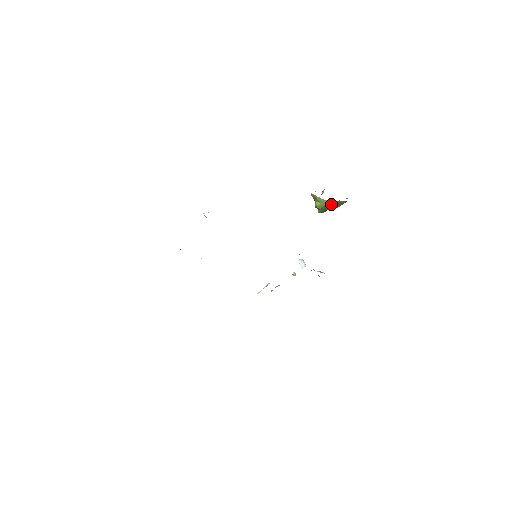
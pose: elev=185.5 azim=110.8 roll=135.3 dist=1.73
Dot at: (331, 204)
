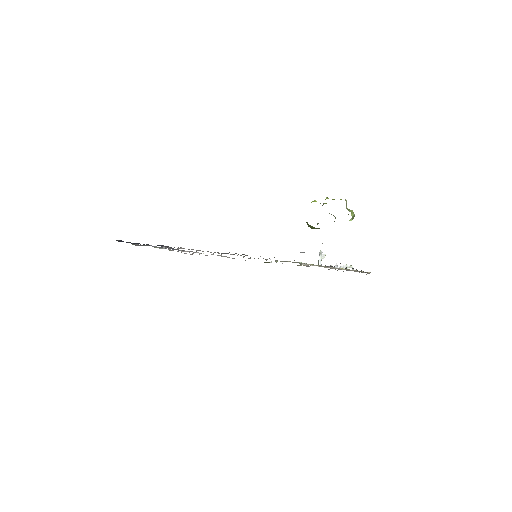
Dot at: occluded
